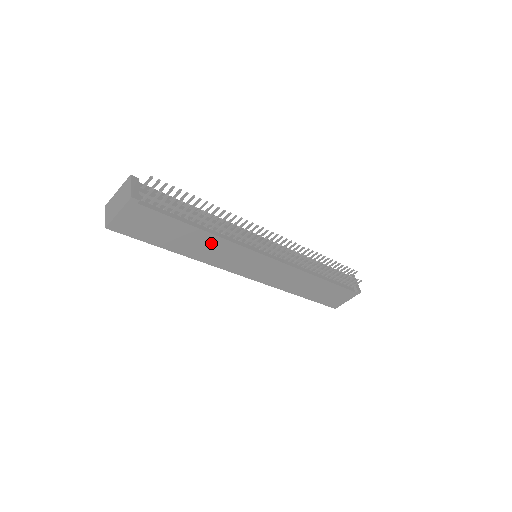
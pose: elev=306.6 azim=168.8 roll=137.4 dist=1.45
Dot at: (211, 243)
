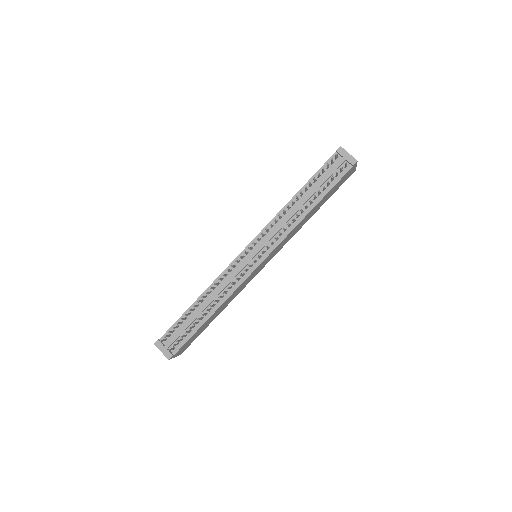
Dot at: (225, 303)
